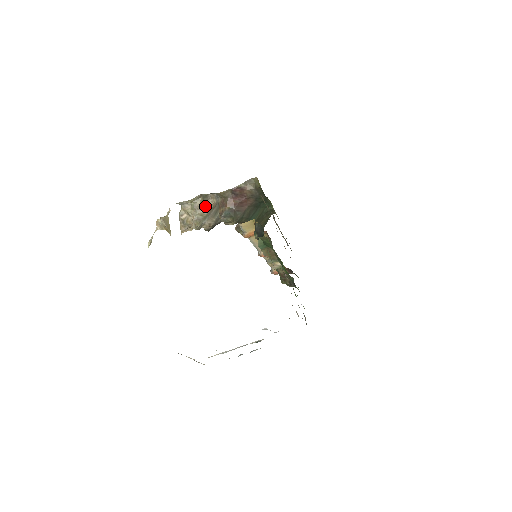
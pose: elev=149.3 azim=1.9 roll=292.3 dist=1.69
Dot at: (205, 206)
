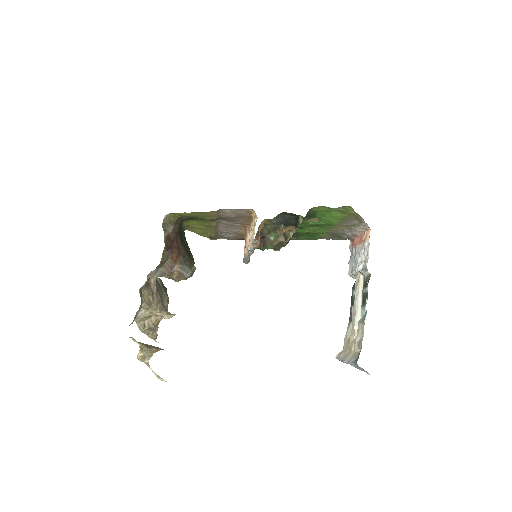
Dot at: (153, 292)
